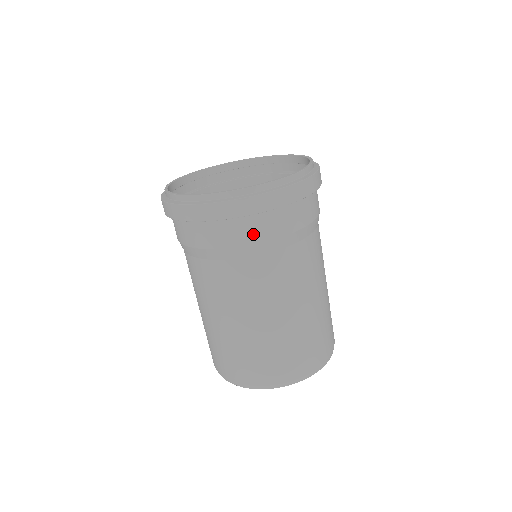
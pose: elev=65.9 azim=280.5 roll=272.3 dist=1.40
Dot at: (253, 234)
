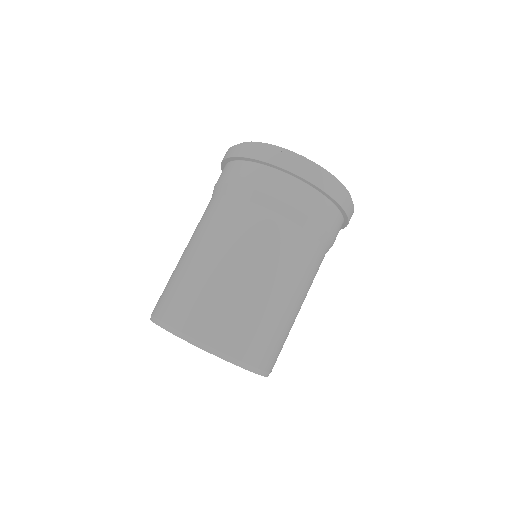
Dot at: (282, 191)
